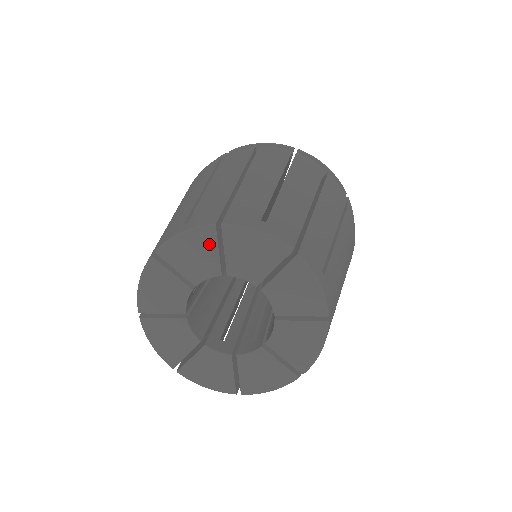
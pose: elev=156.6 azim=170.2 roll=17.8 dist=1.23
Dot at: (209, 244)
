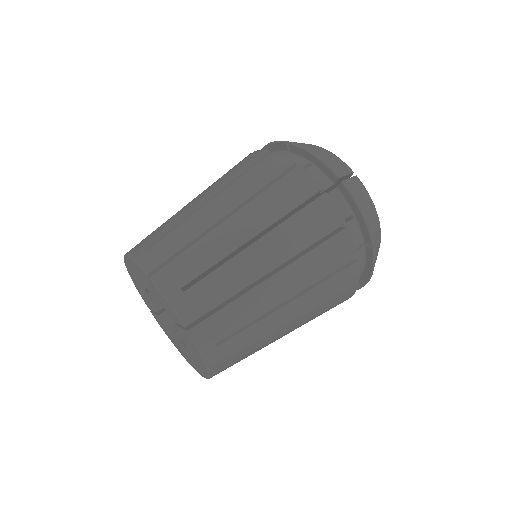
Dot at: (176, 319)
